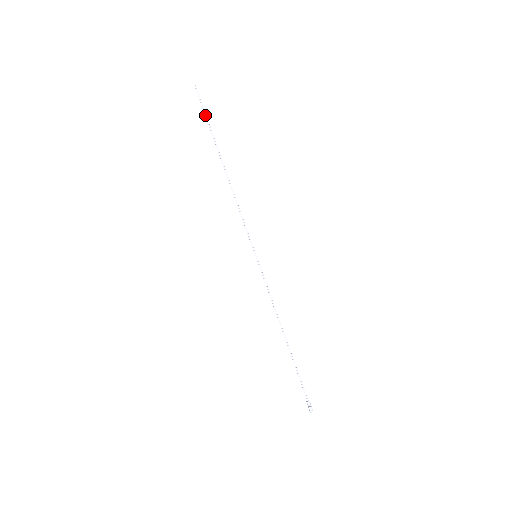
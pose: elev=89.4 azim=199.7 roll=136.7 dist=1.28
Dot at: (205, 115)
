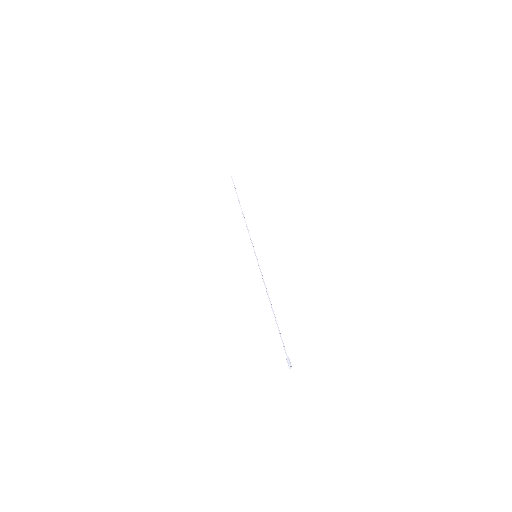
Dot at: (235, 188)
